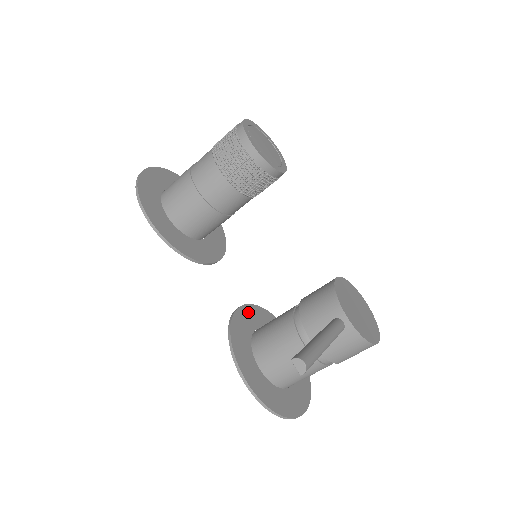
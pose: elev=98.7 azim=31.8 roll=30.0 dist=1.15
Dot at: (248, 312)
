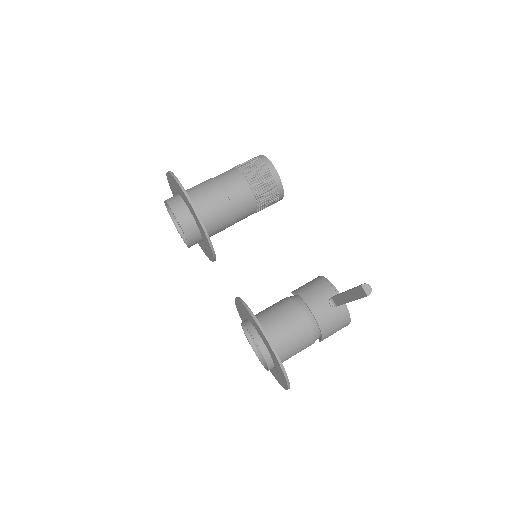
Dot at: occluded
